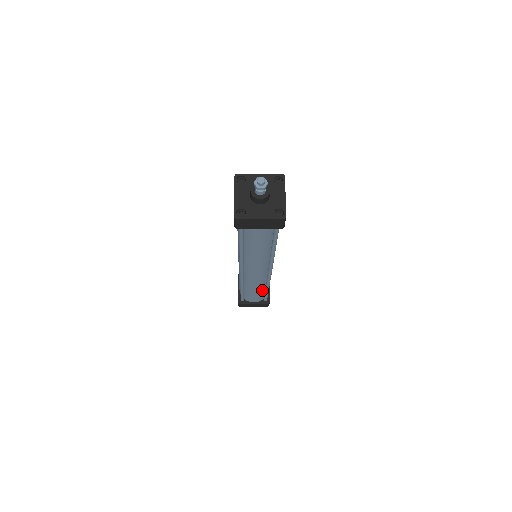
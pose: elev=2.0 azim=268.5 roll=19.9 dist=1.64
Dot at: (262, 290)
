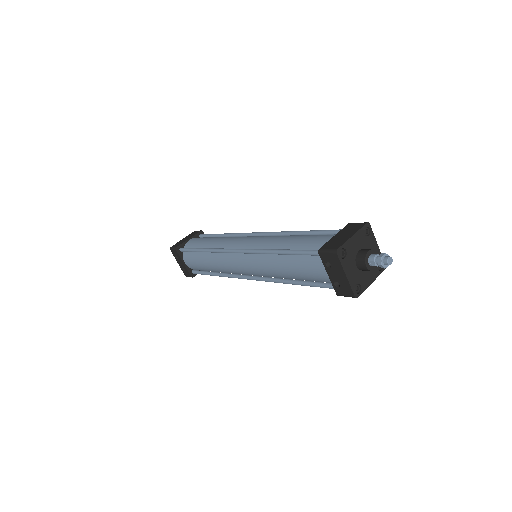
Dot at: occluded
